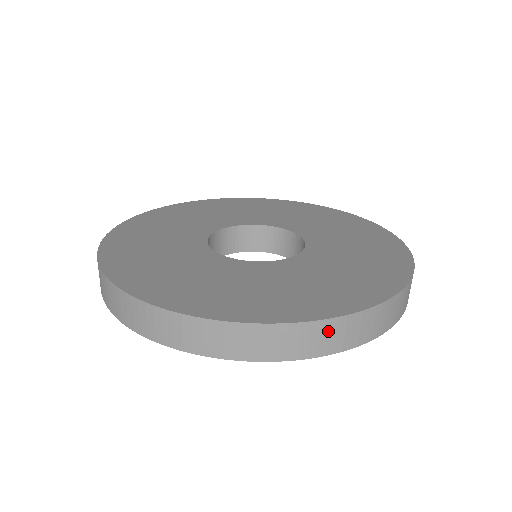
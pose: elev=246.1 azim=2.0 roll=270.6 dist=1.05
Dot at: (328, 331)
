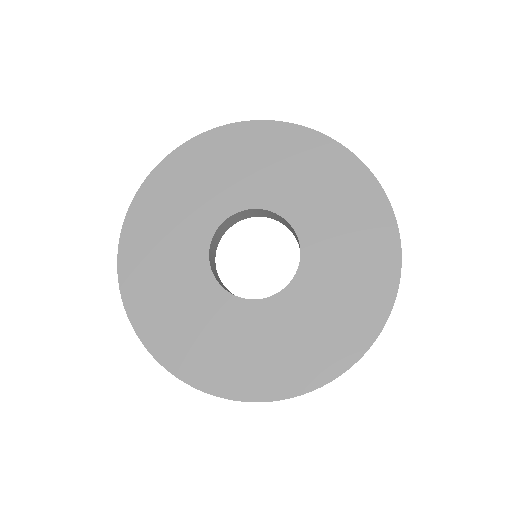
Dot at: occluded
